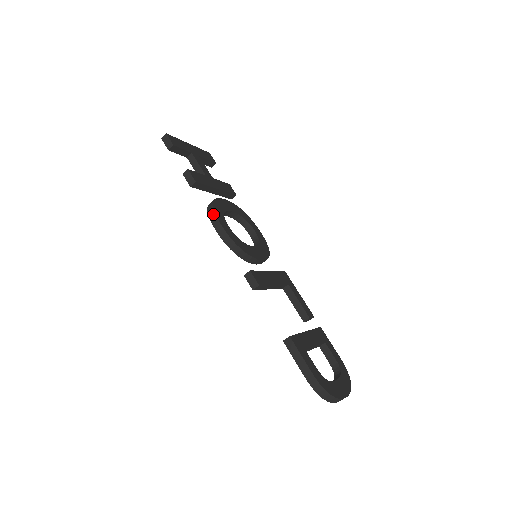
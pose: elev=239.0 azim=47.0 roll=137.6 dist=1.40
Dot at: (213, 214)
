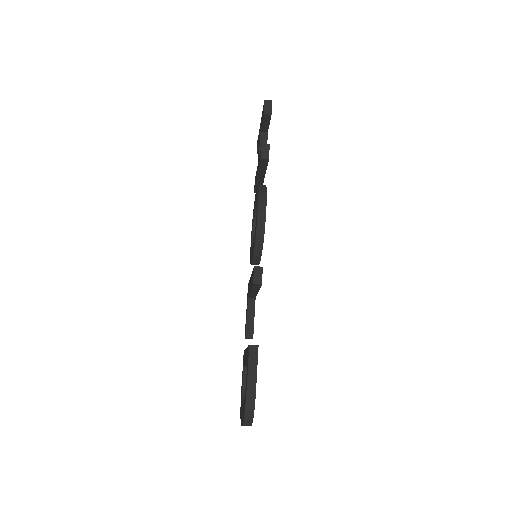
Dot at: (264, 197)
